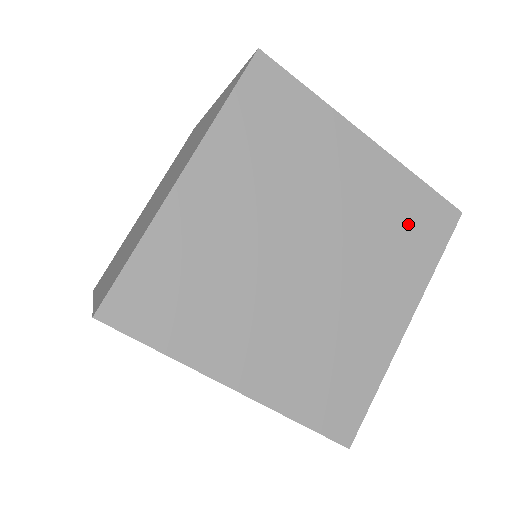
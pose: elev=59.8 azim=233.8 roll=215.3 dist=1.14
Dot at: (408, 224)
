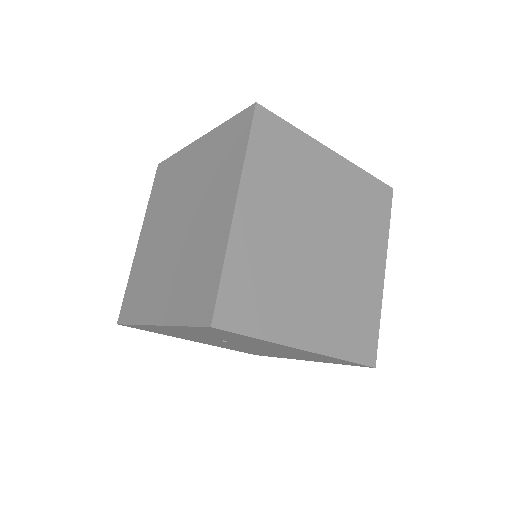
Dot at: (368, 205)
